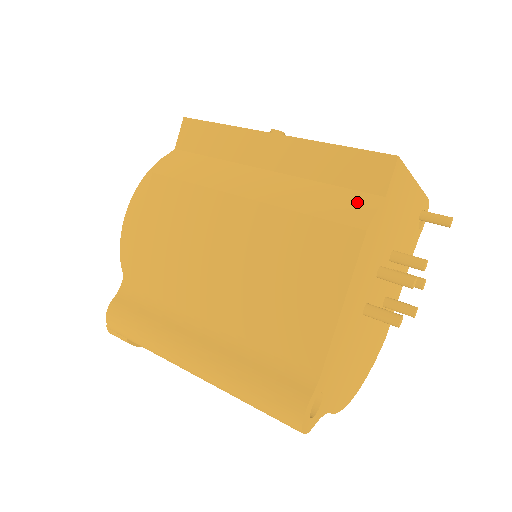
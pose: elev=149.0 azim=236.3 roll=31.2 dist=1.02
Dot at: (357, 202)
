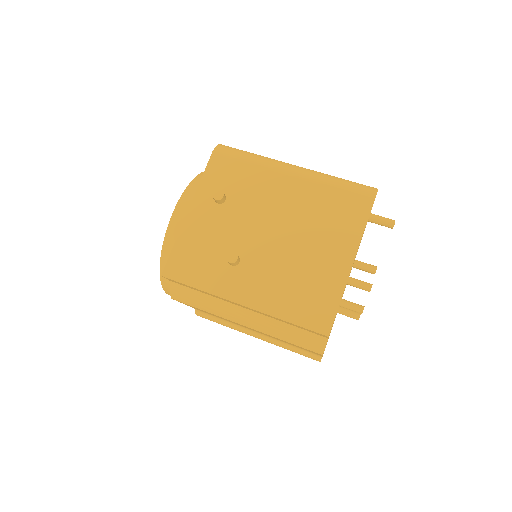
Dot at: (312, 341)
